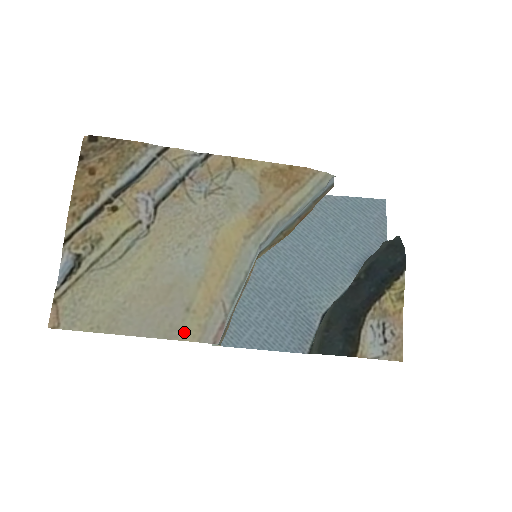
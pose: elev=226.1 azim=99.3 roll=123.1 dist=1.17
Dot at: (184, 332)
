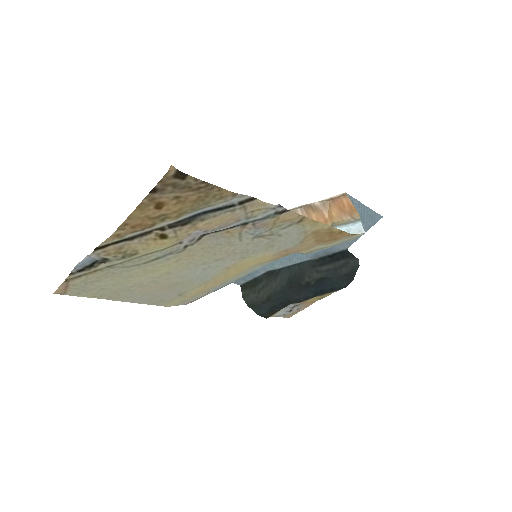
Dot at: (169, 303)
